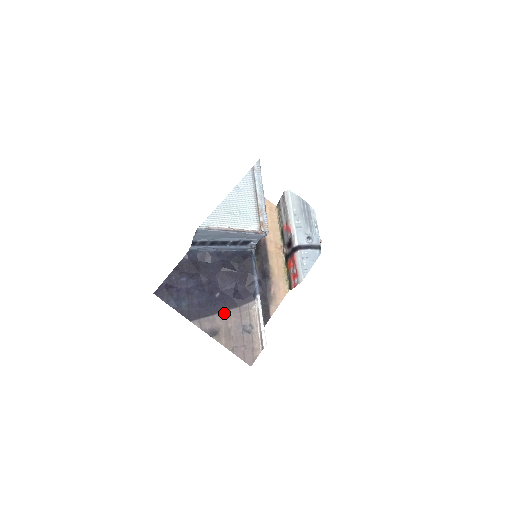
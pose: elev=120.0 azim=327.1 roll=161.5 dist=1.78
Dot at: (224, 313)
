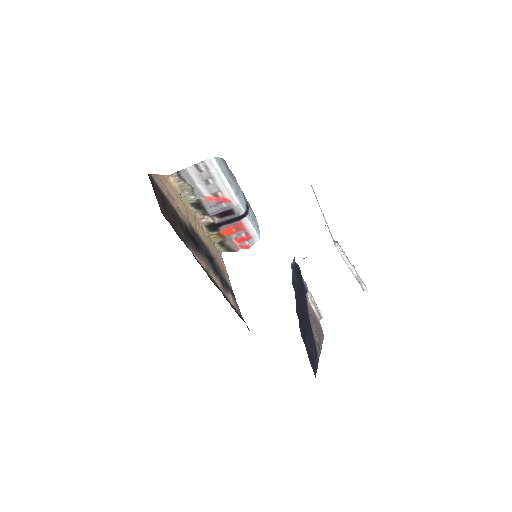
Dot at: (312, 327)
